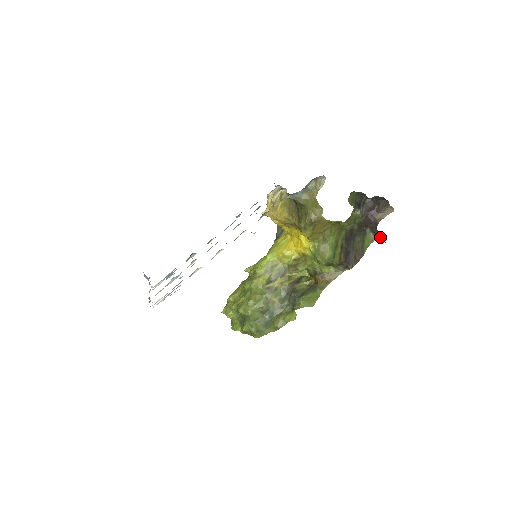
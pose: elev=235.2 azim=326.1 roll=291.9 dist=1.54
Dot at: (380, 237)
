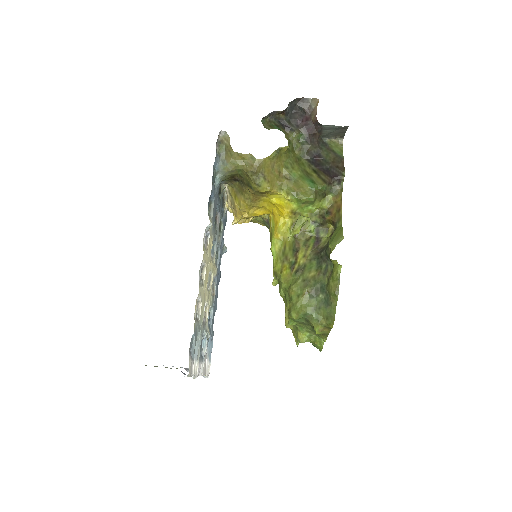
Dot at: (338, 131)
